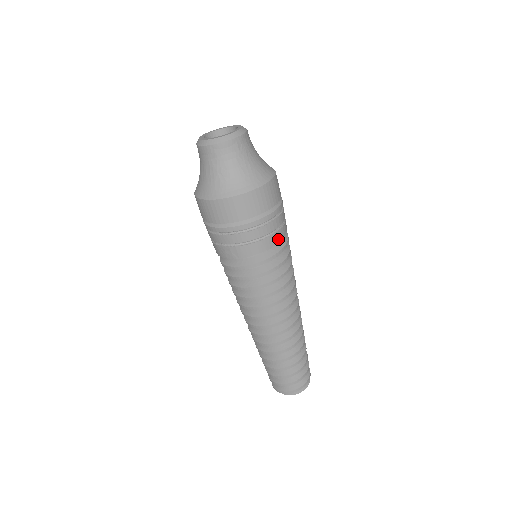
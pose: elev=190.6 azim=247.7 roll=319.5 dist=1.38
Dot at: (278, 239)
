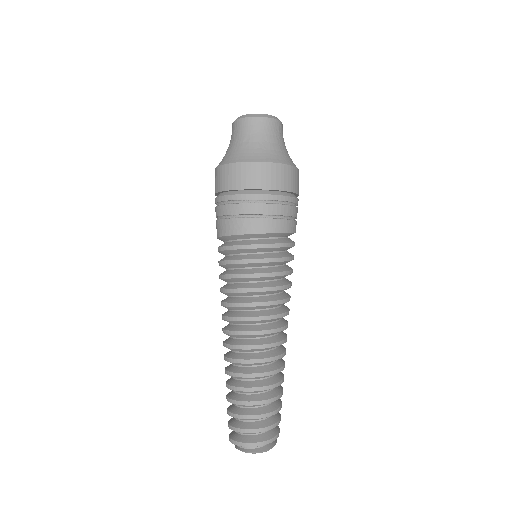
Dot at: (294, 229)
